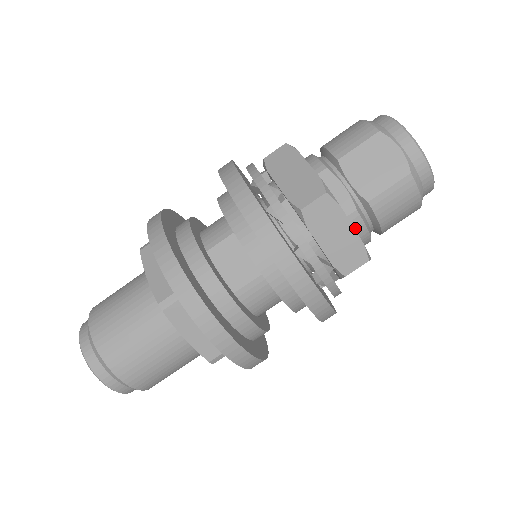
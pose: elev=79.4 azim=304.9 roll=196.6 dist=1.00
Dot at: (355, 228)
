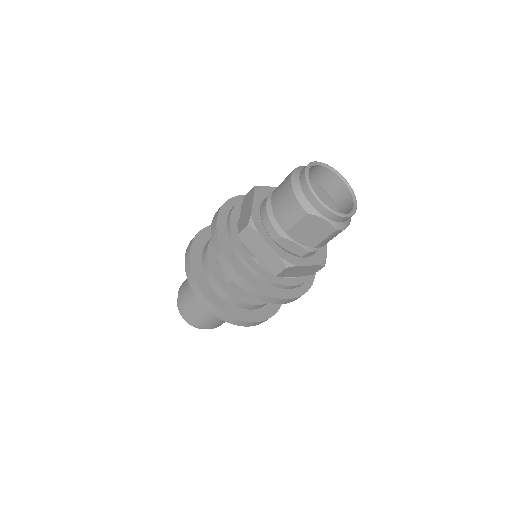
Dot at: (311, 254)
